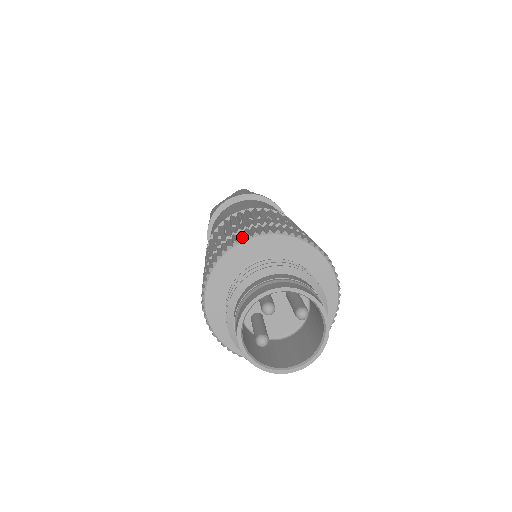
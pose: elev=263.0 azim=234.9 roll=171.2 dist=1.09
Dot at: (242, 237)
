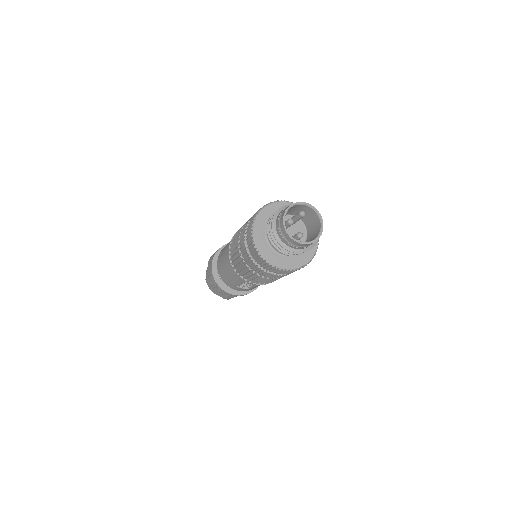
Dot at: (253, 221)
